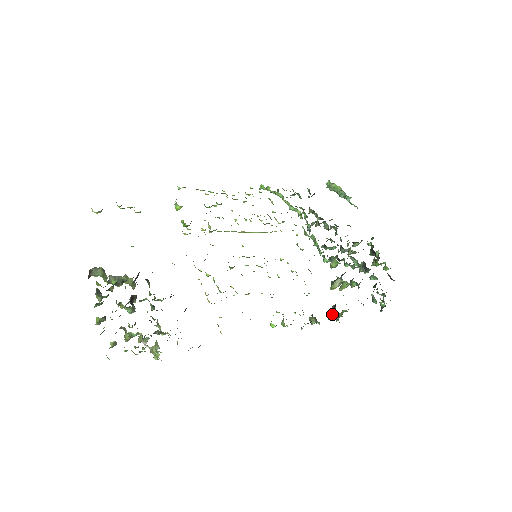
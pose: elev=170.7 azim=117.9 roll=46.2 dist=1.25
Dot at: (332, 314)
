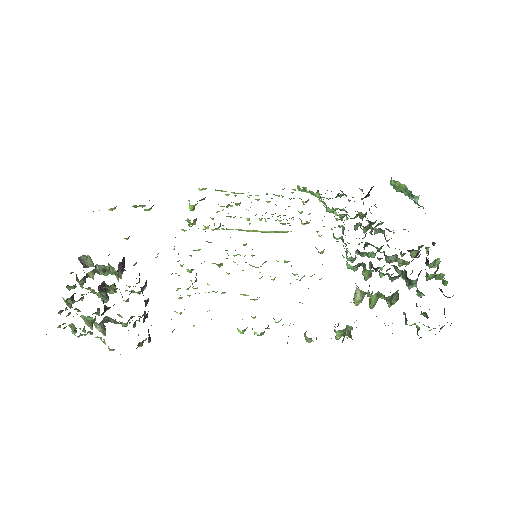
Dot at: (334, 331)
